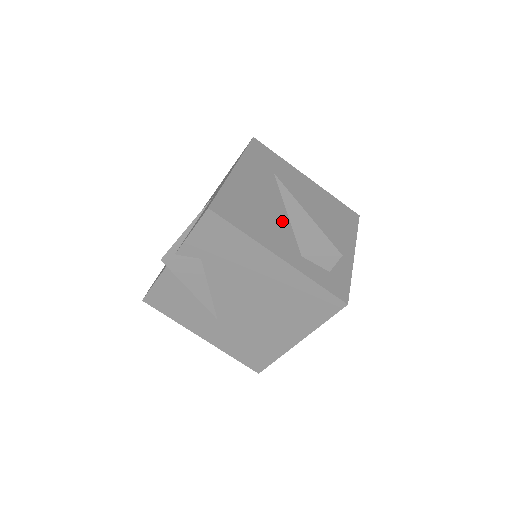
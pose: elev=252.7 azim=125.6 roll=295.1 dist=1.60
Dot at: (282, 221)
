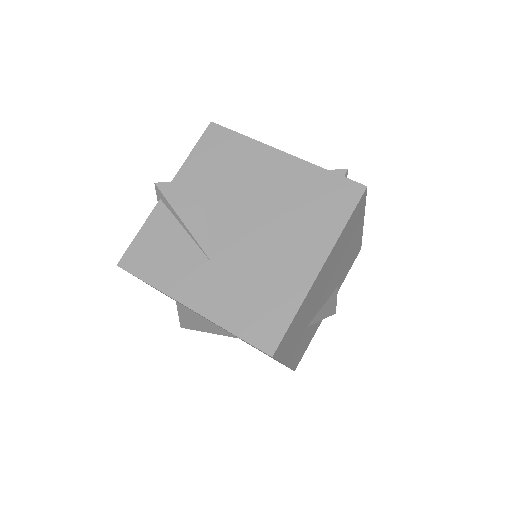
Dot at: occluded
